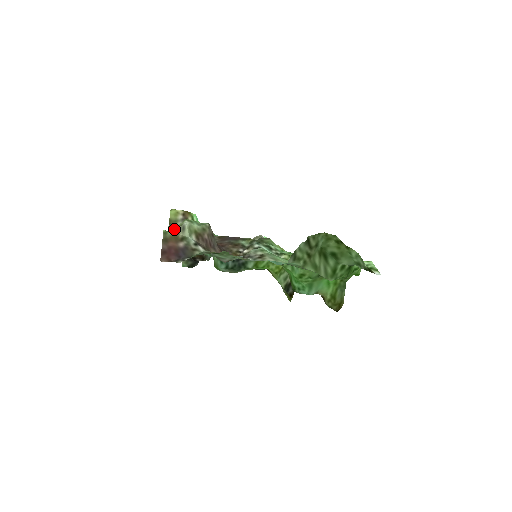
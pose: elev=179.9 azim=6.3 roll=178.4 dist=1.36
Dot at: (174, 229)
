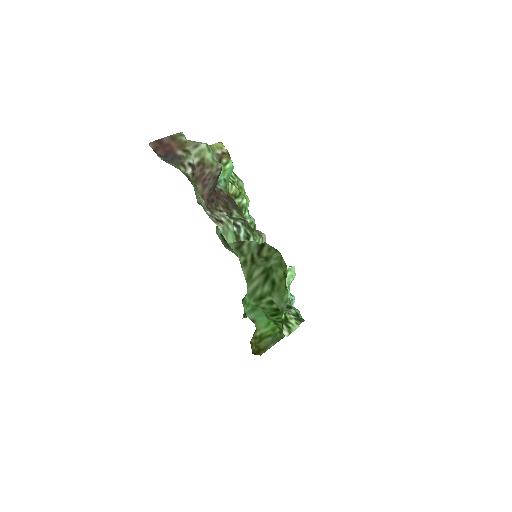
Dot at: occluded
